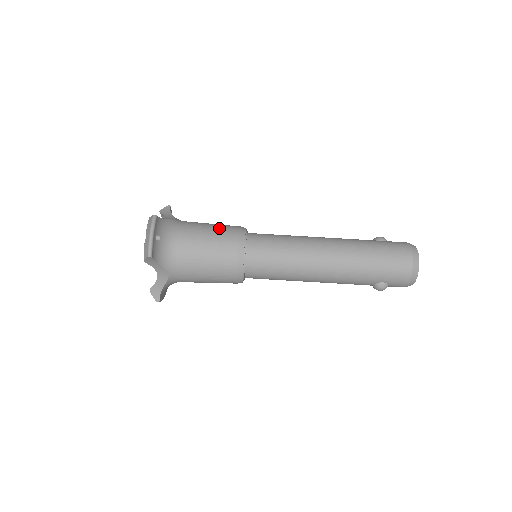
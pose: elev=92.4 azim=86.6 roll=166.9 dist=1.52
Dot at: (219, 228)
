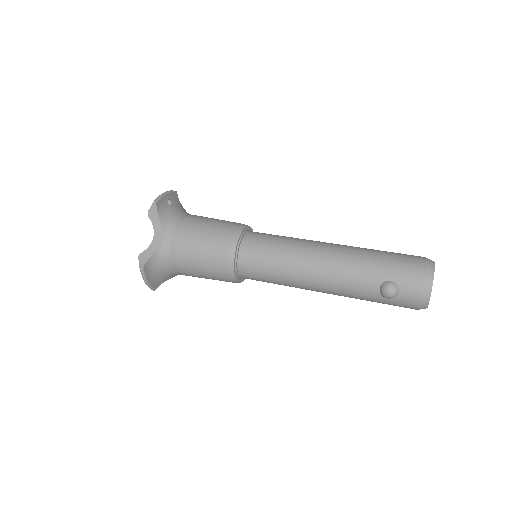
Dot at: occluded
